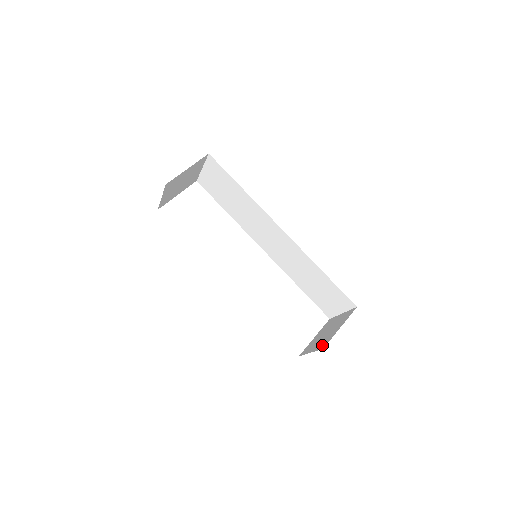
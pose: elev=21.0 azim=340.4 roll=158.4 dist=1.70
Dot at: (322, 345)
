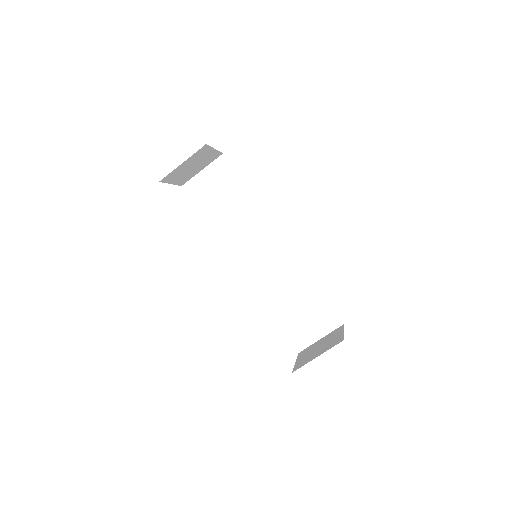
Dot at: (335, 343)
